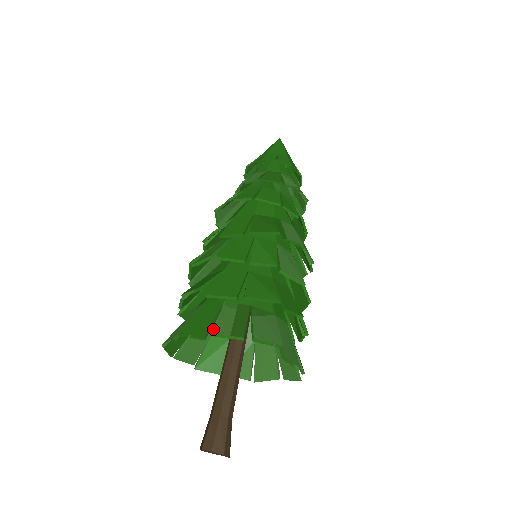
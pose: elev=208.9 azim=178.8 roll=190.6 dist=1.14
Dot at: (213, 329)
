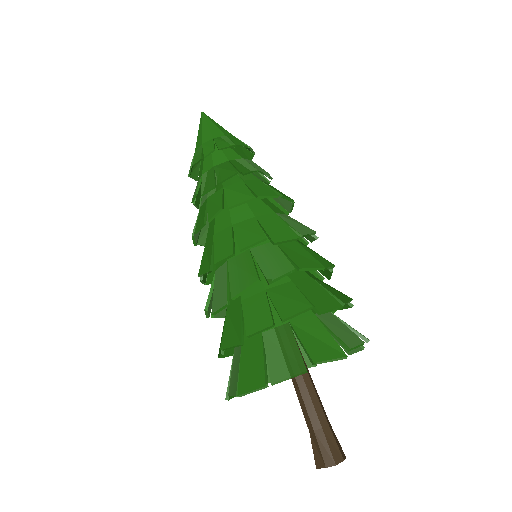
Dot at: occluded
